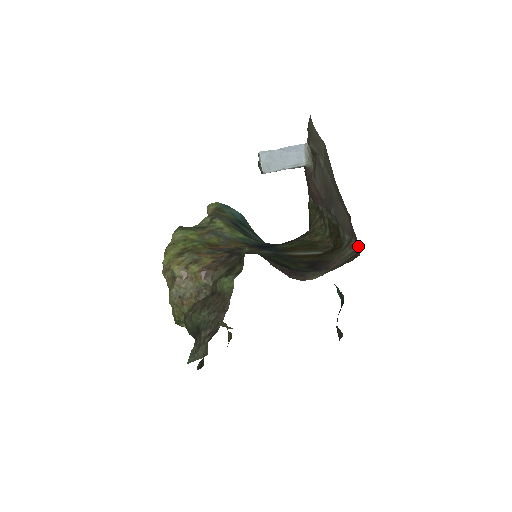
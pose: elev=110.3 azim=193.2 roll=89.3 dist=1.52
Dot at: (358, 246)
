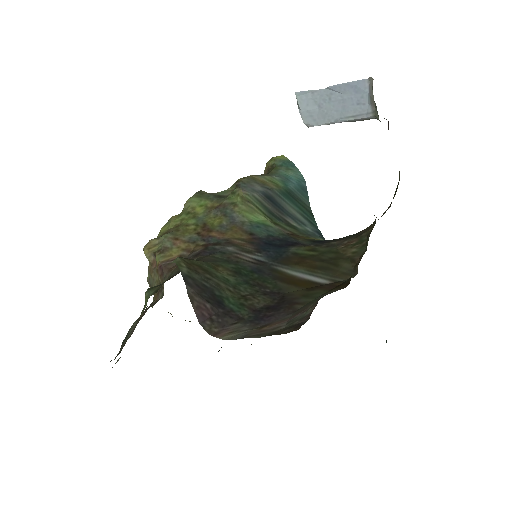
Dot at: occluded
